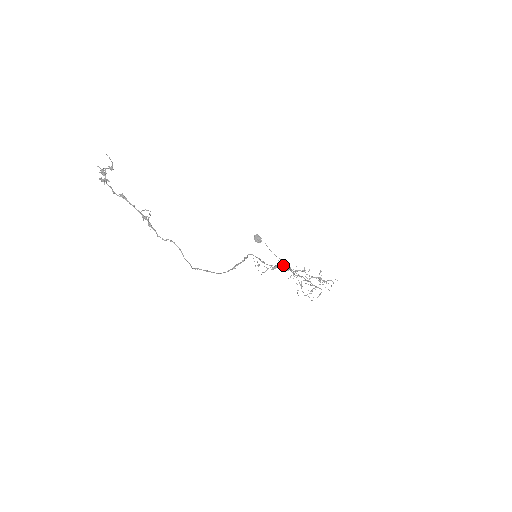
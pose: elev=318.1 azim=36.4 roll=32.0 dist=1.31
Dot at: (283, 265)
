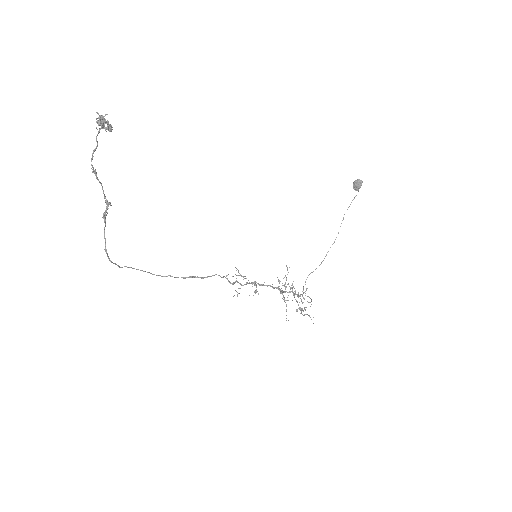
Dot at: occluded
